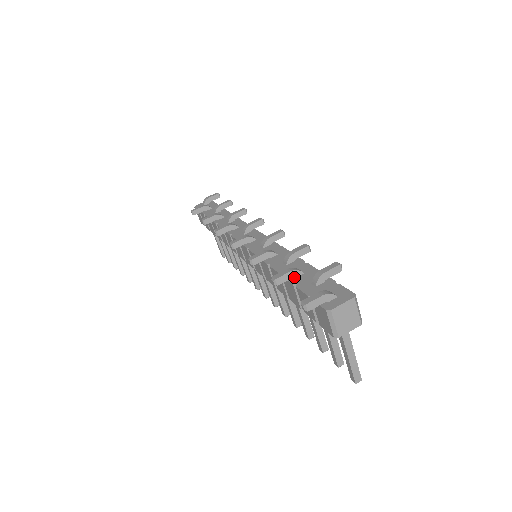
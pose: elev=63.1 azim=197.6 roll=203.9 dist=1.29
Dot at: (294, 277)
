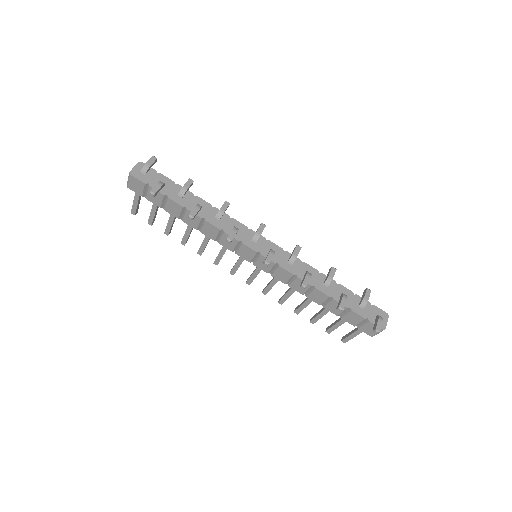
Dot at: occluded
